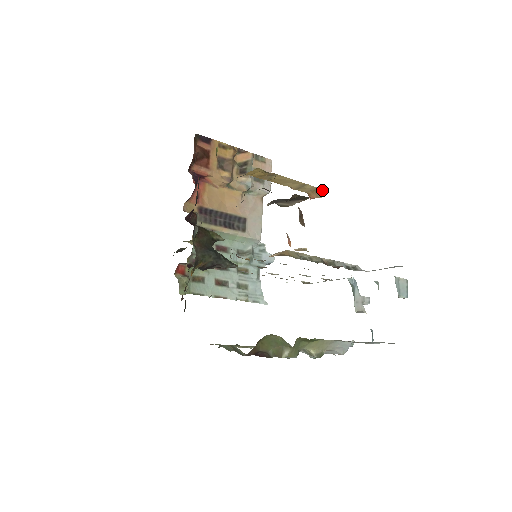
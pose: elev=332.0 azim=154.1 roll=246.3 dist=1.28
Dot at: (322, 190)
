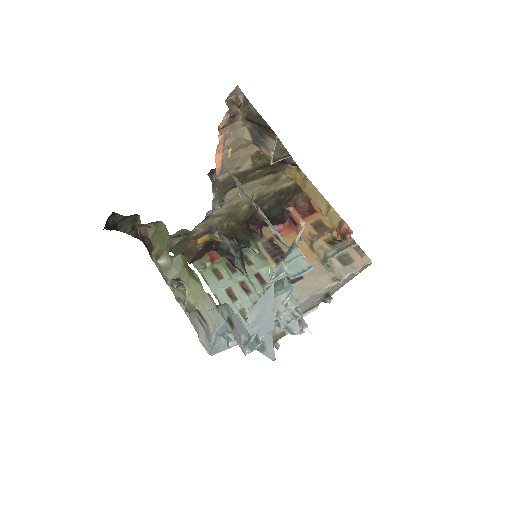
Dot at: (343, 220)
